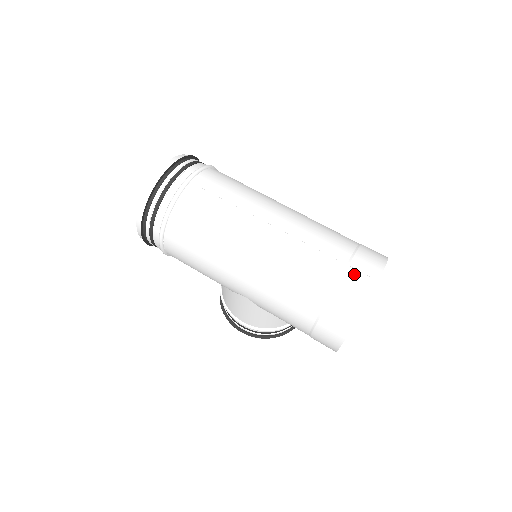
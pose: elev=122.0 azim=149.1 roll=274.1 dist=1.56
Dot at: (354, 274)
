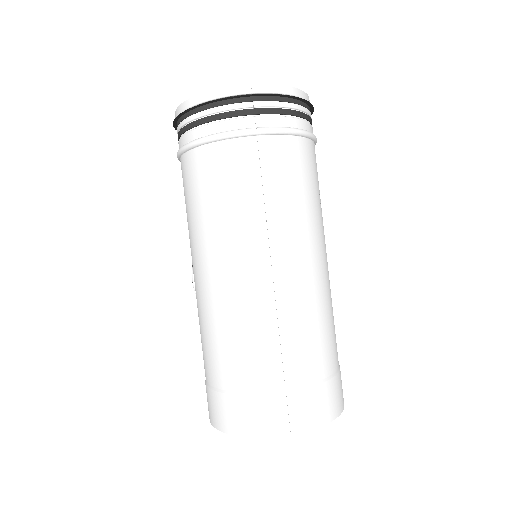
Dot at: (280, 405)
